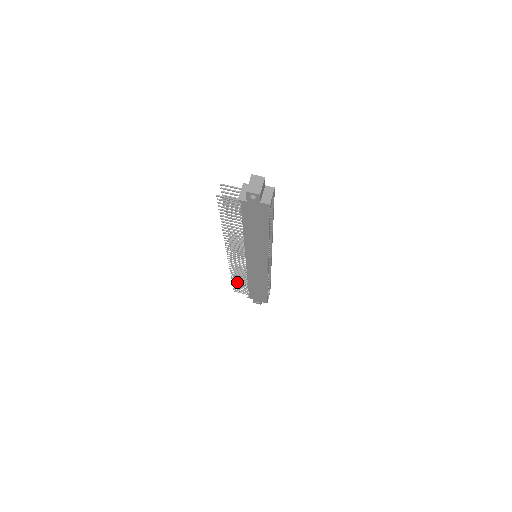
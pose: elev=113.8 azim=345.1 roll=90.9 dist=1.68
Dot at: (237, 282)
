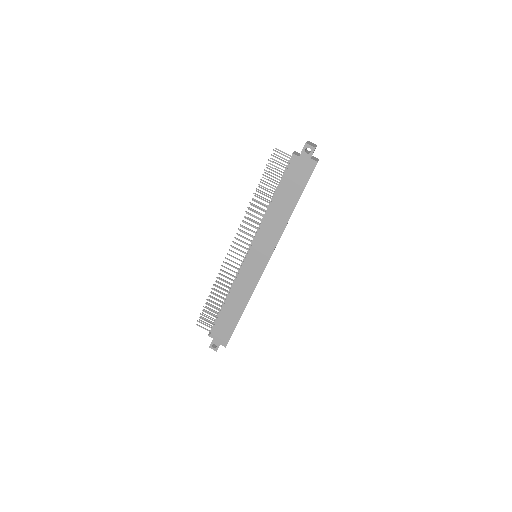
Dot at: (202, 317)
